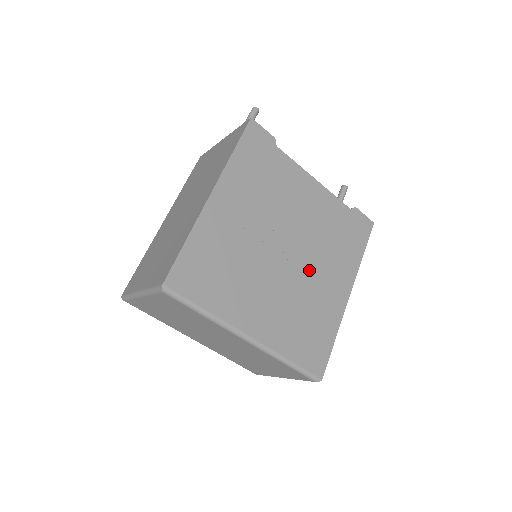
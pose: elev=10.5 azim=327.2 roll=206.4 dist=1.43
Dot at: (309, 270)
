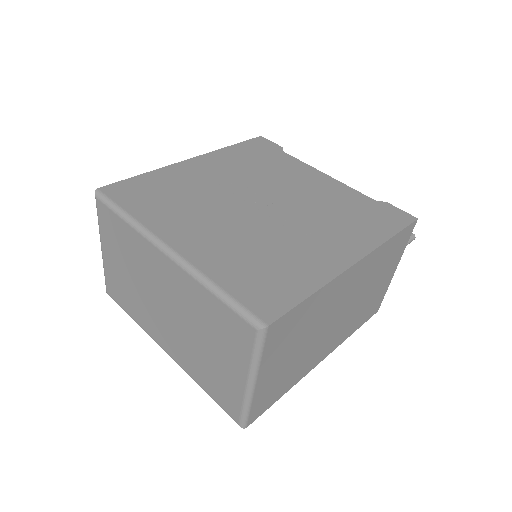
Dot at: (290, 226)
